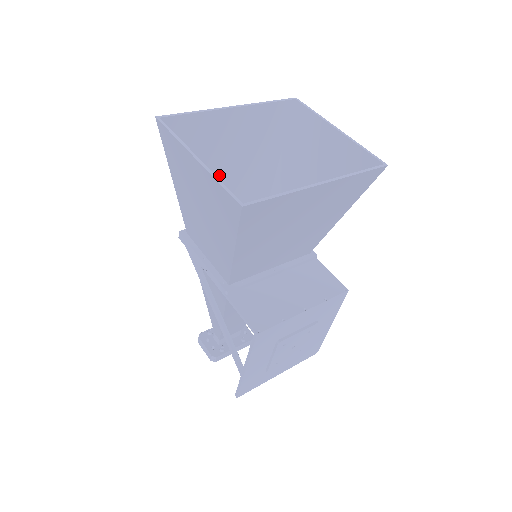
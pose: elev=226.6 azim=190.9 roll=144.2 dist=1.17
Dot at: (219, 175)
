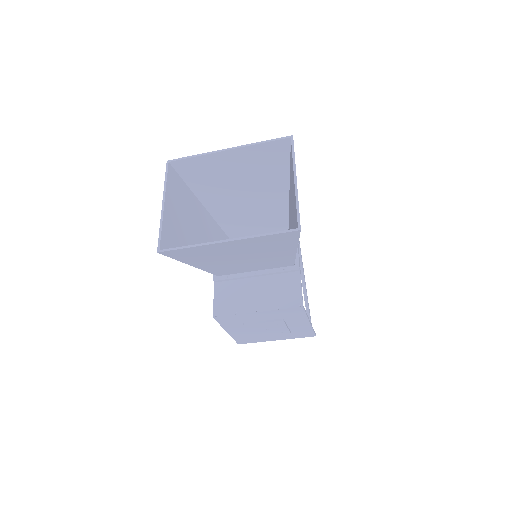
Dot at: (232, 193)
